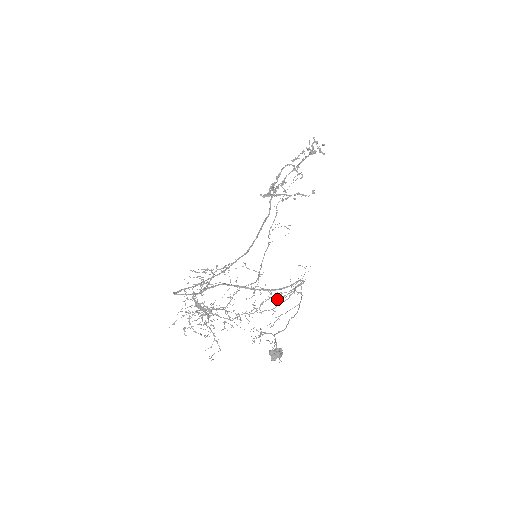
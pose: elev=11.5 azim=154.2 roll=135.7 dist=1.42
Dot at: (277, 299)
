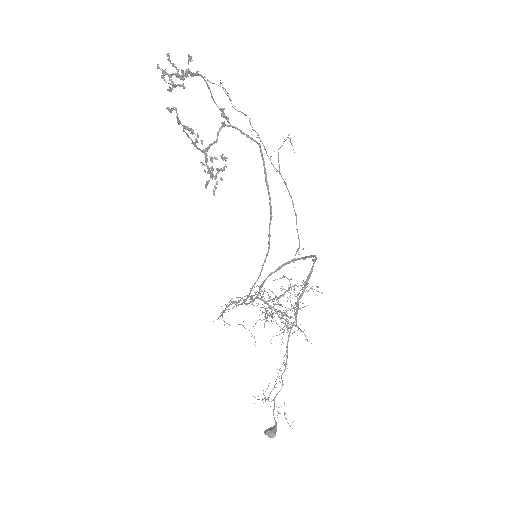
Dot at: occluded
